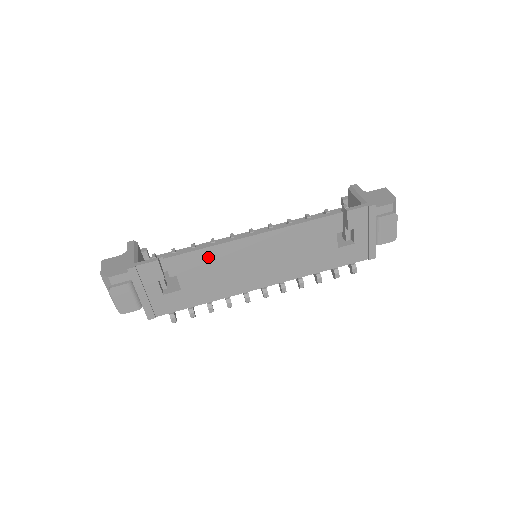
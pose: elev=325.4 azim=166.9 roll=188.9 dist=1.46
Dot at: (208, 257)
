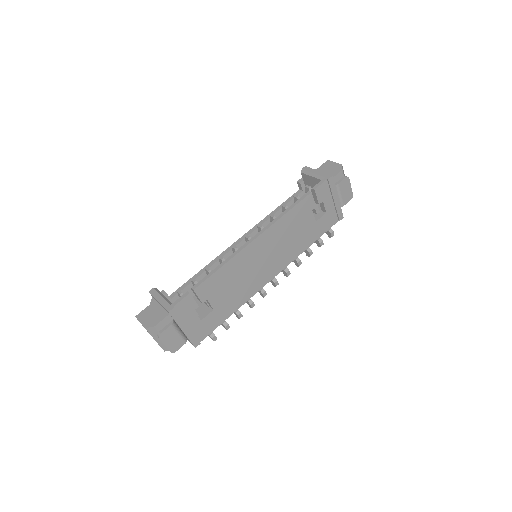
Dot at: (226, 273)
